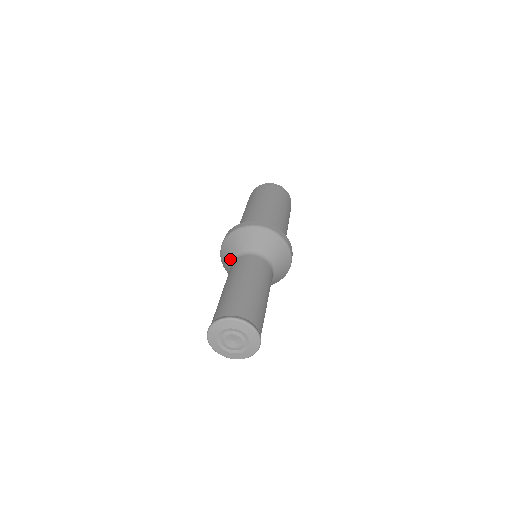
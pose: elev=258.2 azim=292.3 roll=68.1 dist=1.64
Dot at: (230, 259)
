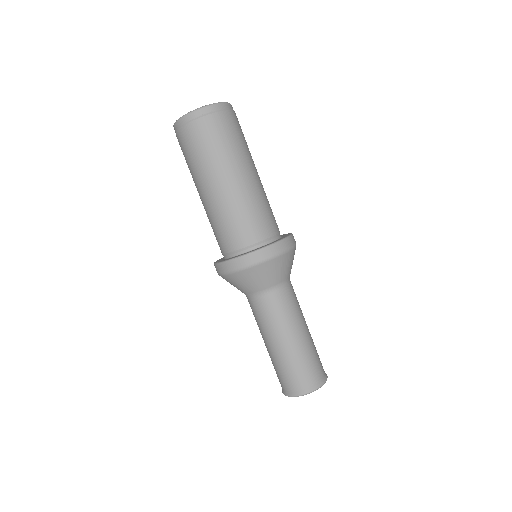
Dot at: occluded
